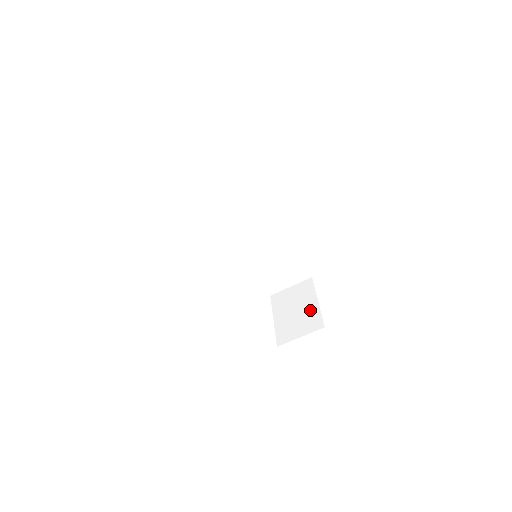
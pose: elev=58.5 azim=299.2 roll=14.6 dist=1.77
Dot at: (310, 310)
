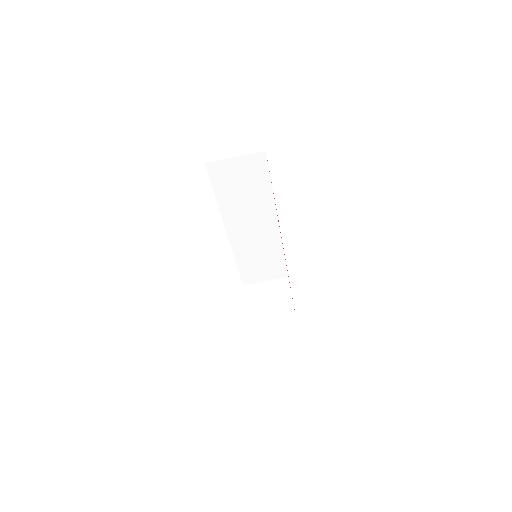
Dot at: (285, 312)
